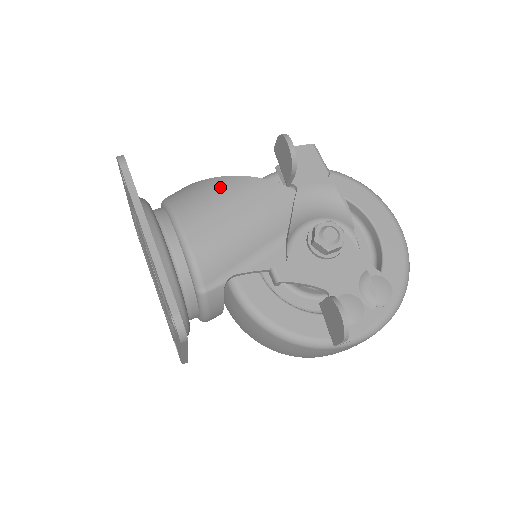
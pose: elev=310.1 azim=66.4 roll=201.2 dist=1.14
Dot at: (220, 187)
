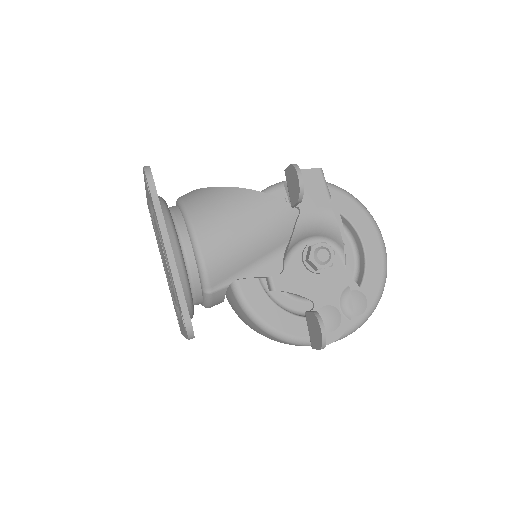
Dot at: (232, 199)
